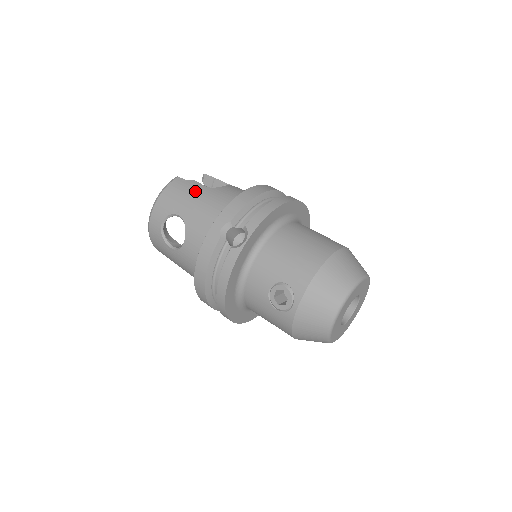
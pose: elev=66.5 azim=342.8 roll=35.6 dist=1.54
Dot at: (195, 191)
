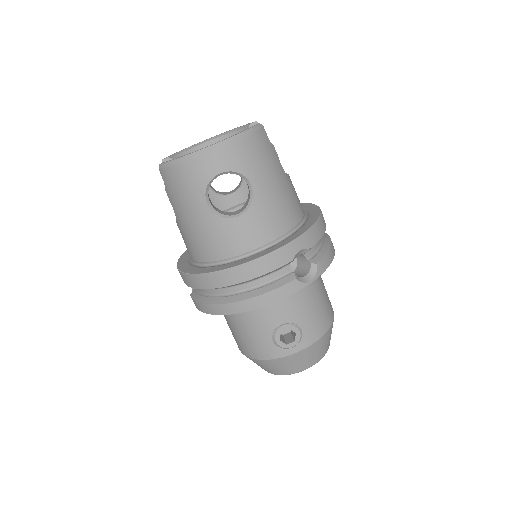
Dot at: (276, 167)
